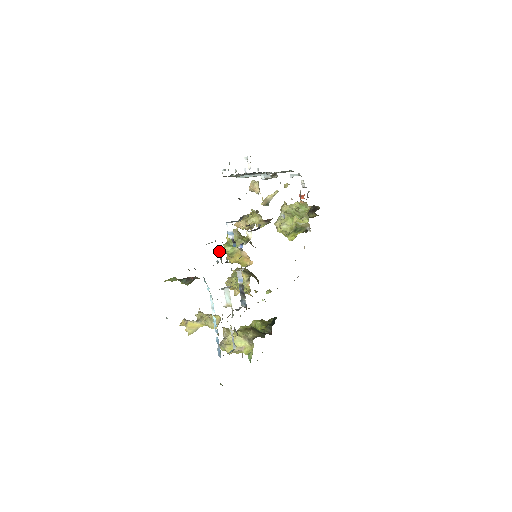
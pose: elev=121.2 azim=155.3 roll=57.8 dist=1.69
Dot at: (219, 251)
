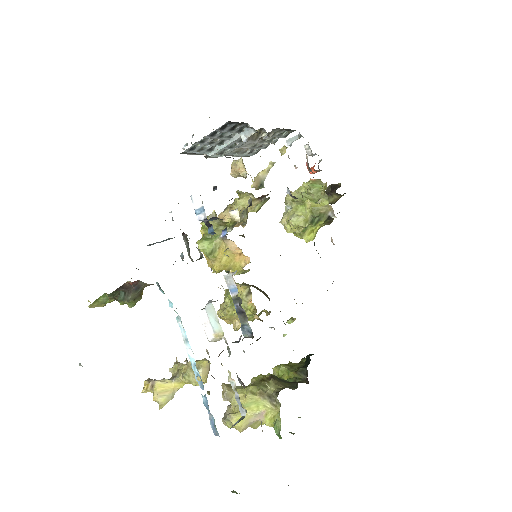
Dot at: (183, 239)
